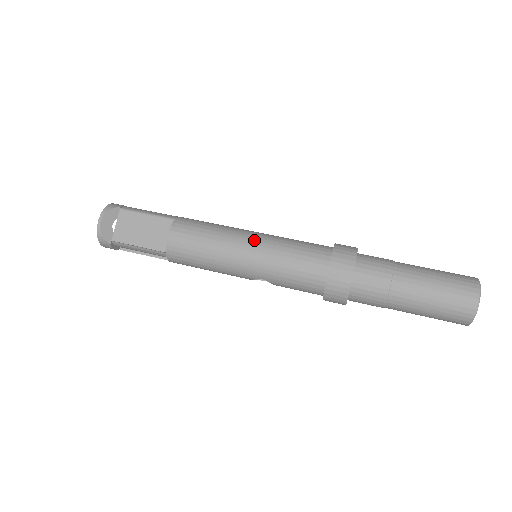
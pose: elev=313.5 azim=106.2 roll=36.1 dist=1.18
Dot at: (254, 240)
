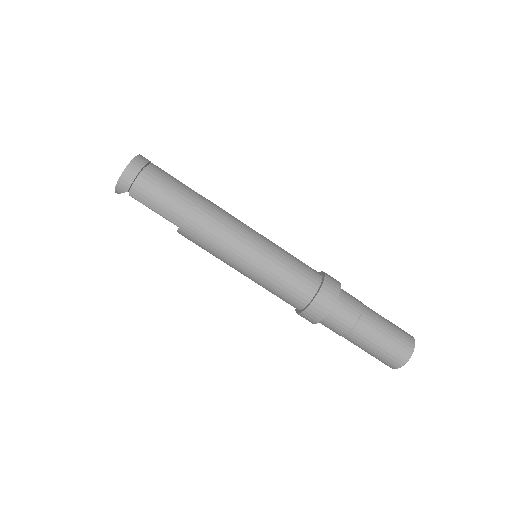
Dot at: (244, 274)
